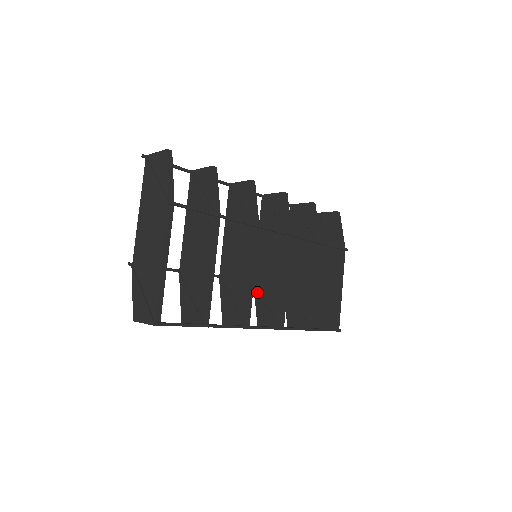
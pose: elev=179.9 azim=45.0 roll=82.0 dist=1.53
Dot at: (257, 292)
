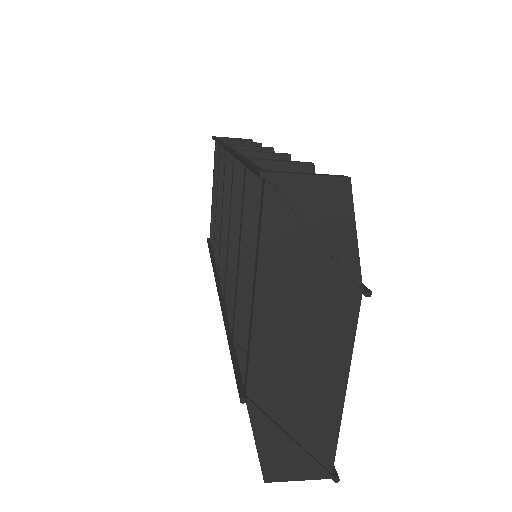
Dot at: occluded
